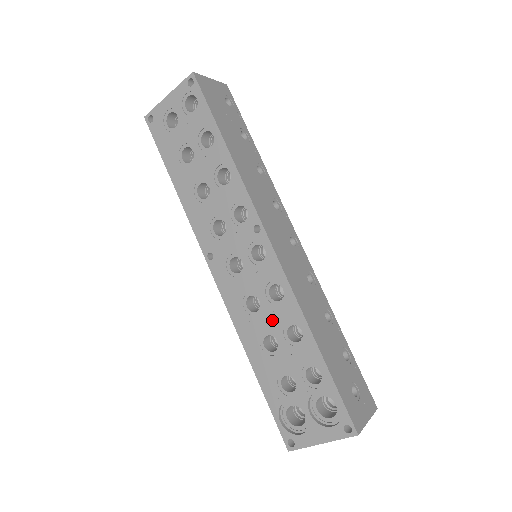
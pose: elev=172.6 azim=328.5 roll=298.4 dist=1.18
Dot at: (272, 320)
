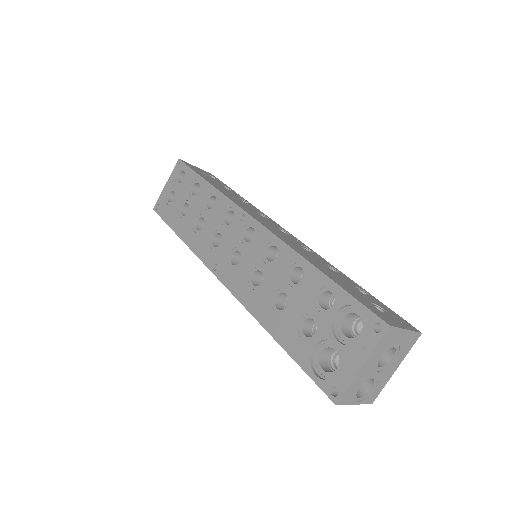
Dot at: (275, 279)
